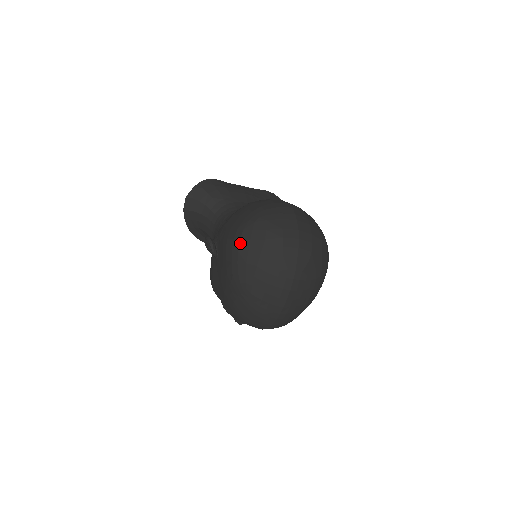
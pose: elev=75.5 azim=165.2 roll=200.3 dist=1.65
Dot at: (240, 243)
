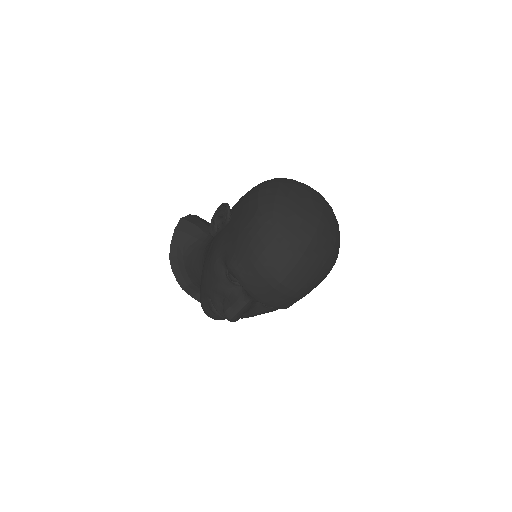
Dot at: (269, 184)
